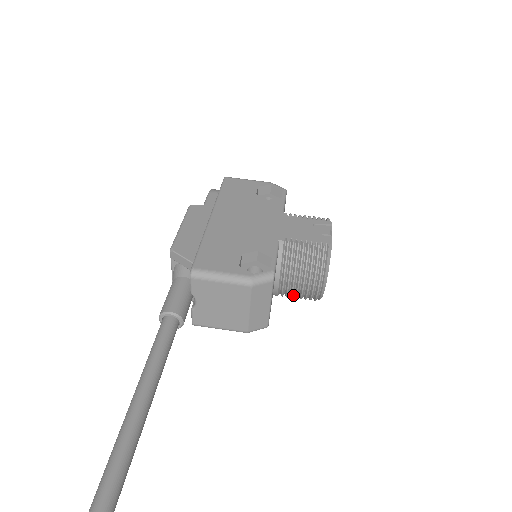
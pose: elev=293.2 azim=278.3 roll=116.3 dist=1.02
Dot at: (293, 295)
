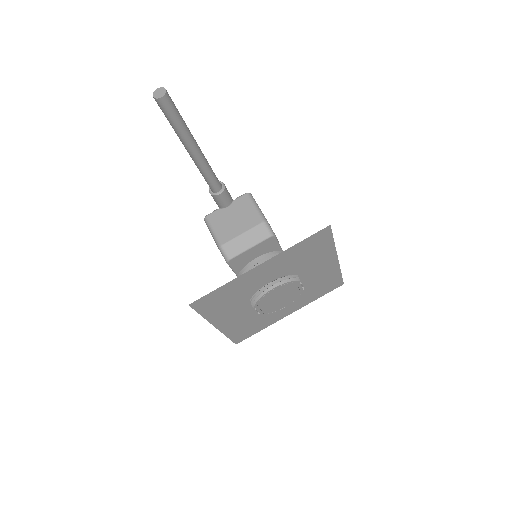
Dot at: occluded
